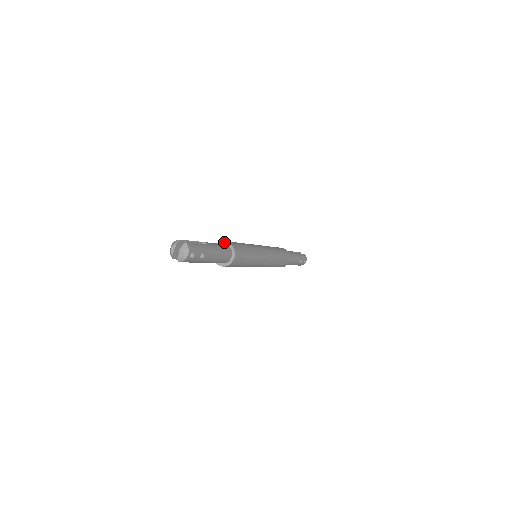
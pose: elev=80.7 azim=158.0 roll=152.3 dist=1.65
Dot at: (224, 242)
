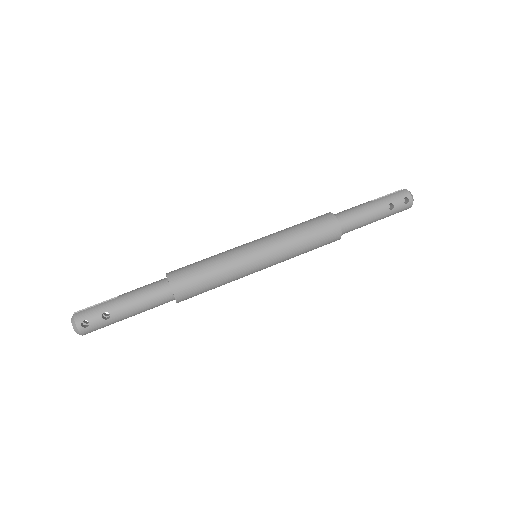
Dot at: occluded
